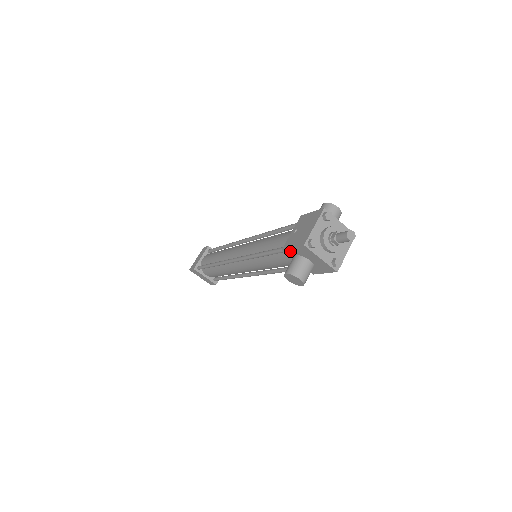
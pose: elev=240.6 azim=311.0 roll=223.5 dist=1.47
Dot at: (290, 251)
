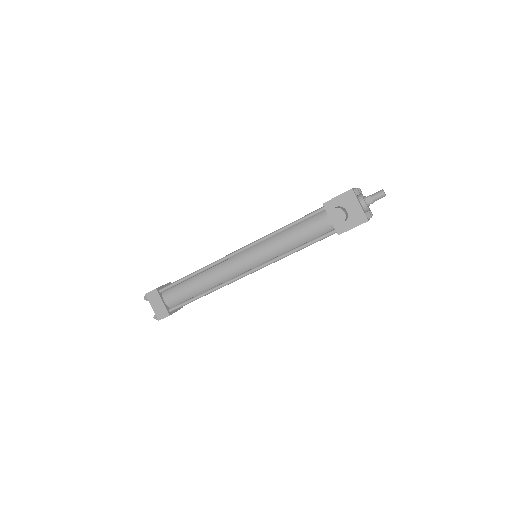
Dot at: (331, 203)
